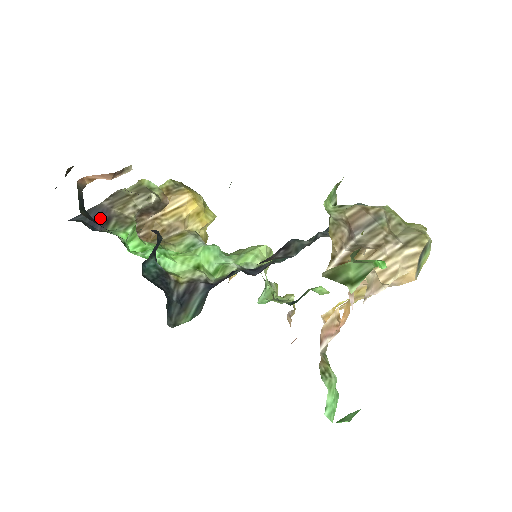
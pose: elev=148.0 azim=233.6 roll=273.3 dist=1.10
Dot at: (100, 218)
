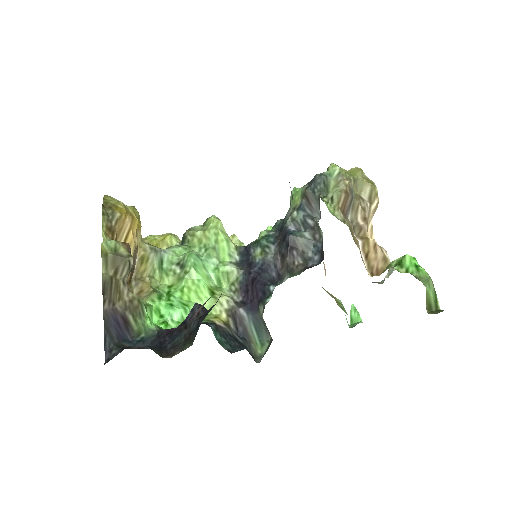
Dot at: (119, 325)
